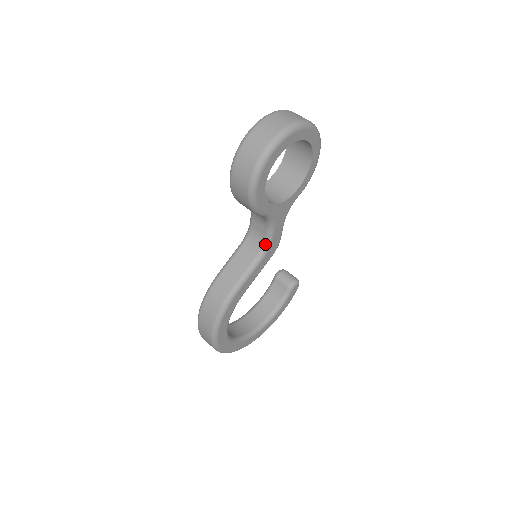
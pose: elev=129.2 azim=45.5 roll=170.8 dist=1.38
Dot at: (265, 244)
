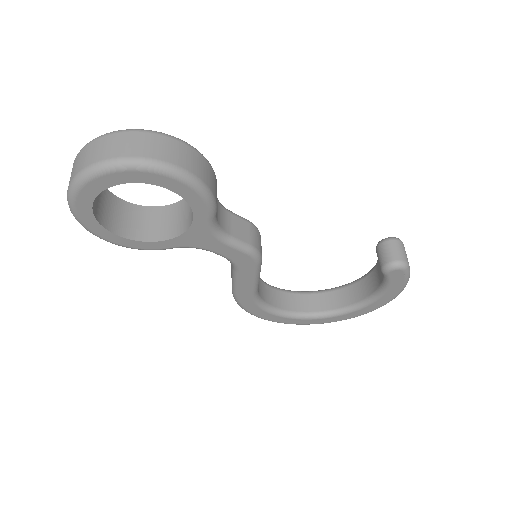
Dot at: (227, 259)
